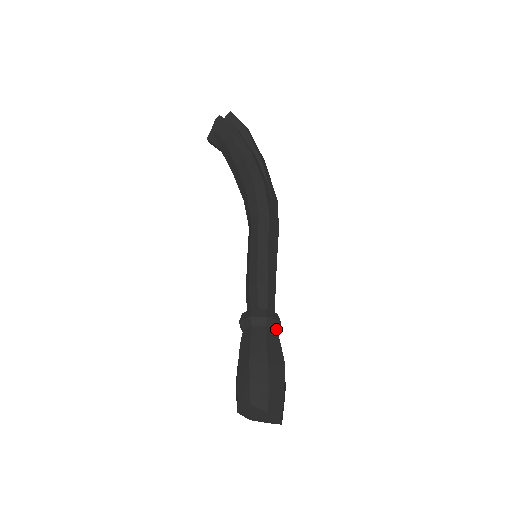
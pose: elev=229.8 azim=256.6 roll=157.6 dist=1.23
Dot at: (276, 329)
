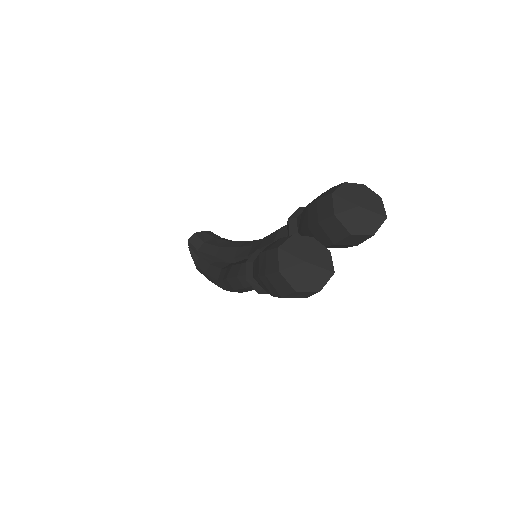
Dot at: occluded
